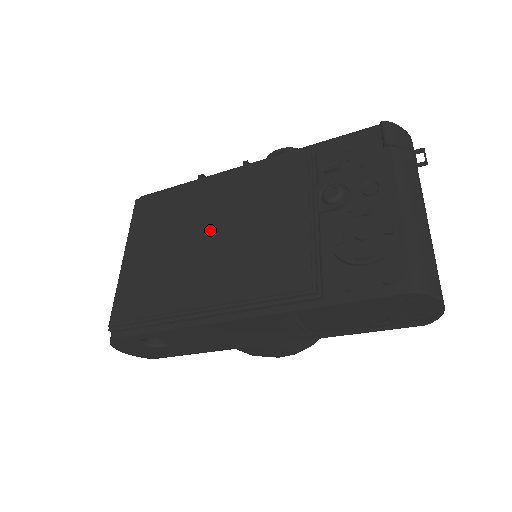
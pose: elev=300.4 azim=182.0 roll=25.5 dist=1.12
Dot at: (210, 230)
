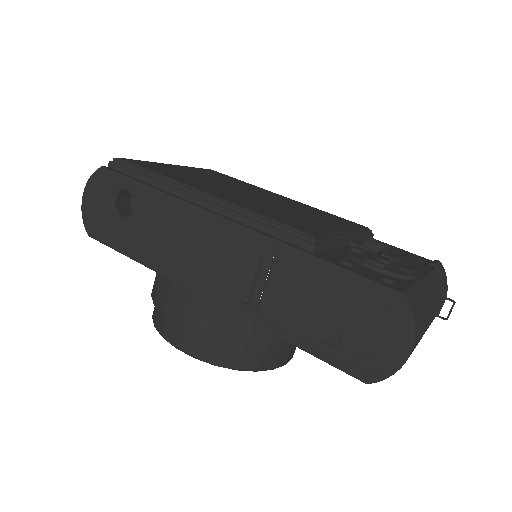
Dot at: (255, 195)
